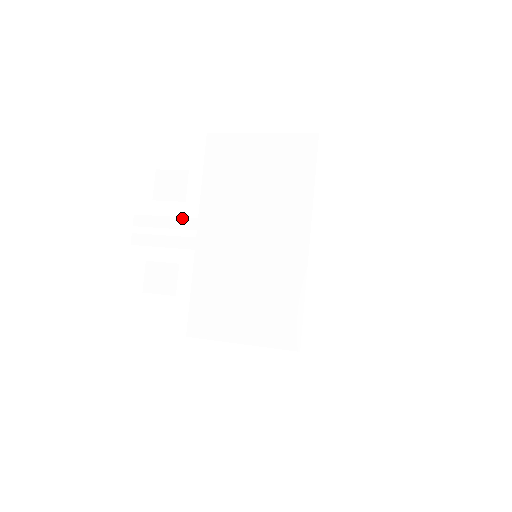
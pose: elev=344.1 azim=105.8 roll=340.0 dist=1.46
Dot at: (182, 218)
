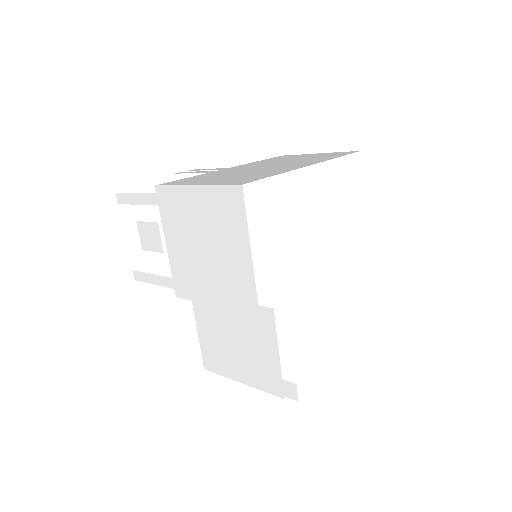
Dot at: (225, 168)
